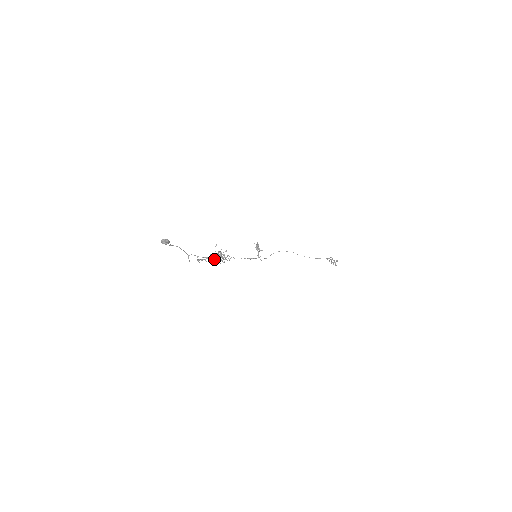
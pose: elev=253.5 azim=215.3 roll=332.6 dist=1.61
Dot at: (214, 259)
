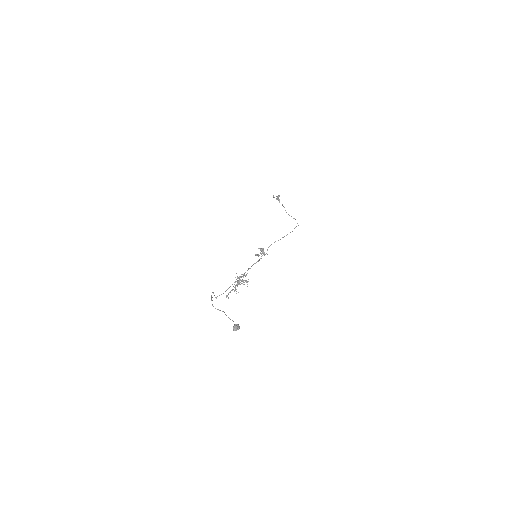
Dot at: occluded
